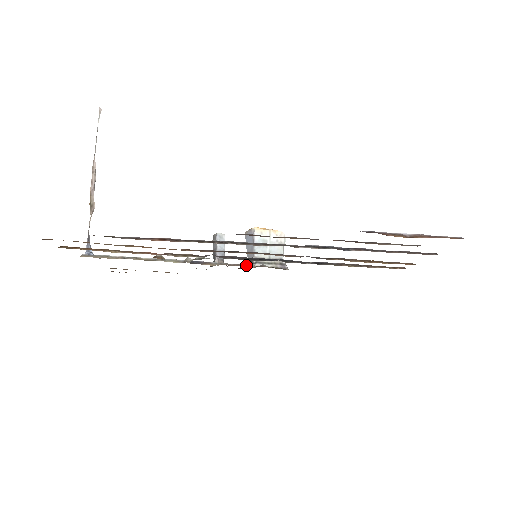
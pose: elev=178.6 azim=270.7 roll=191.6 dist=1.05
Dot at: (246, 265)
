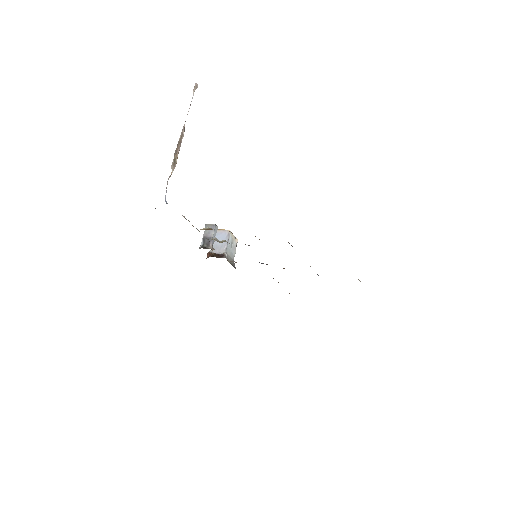
Dot at: occluded
